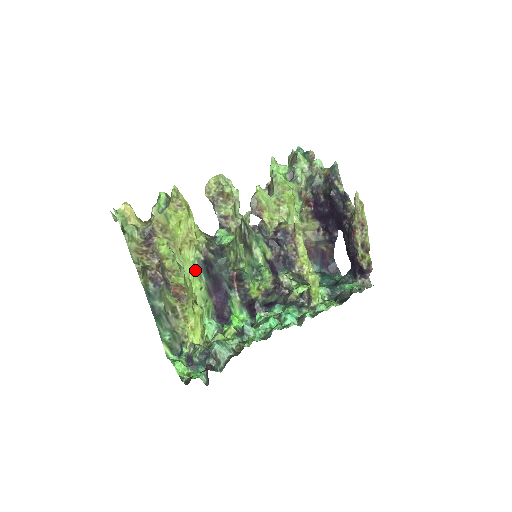
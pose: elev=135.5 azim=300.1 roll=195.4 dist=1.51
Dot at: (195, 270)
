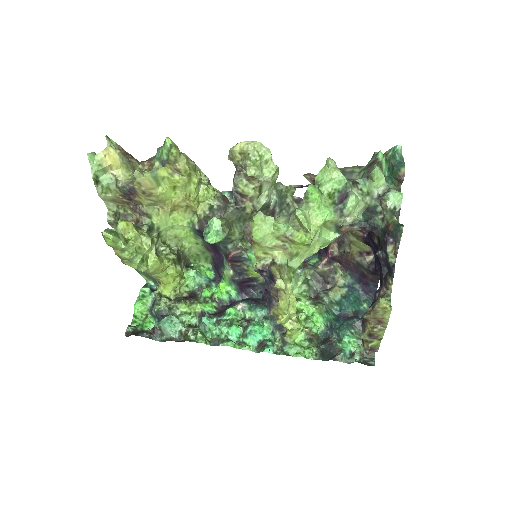
Dot at: (190, 230)
